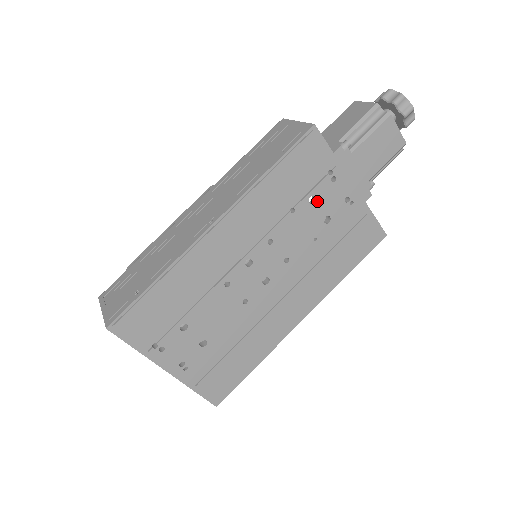
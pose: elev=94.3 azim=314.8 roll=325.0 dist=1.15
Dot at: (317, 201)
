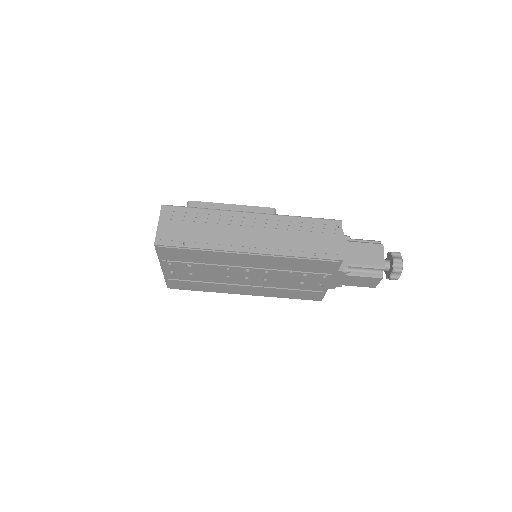
Dot at: (307, 276)
